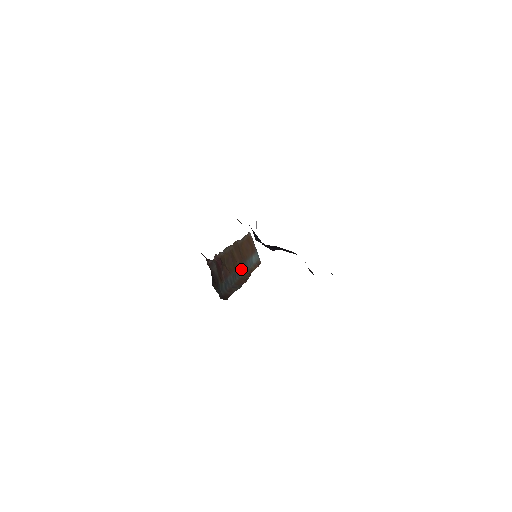
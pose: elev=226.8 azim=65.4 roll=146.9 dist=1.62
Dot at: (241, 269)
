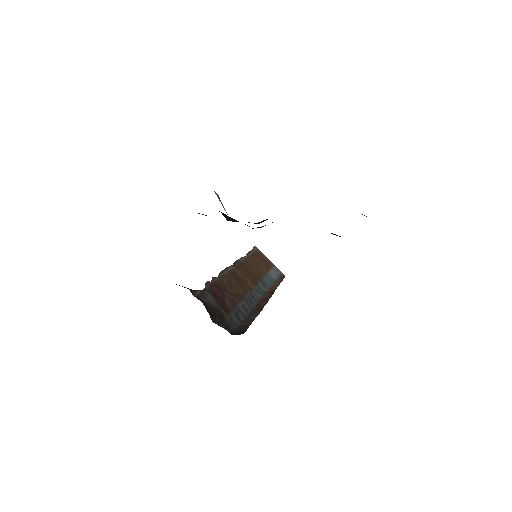
Dot at: (257, 290)
